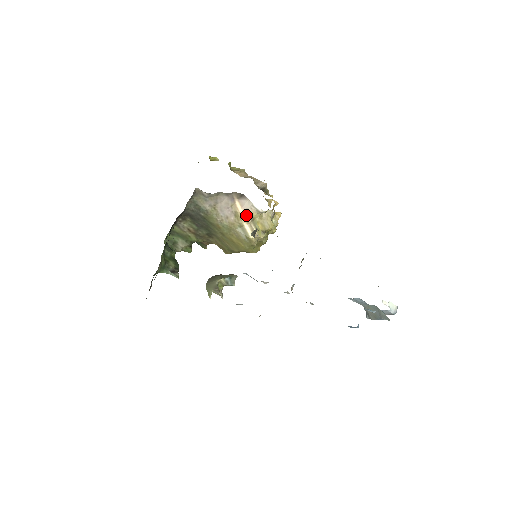
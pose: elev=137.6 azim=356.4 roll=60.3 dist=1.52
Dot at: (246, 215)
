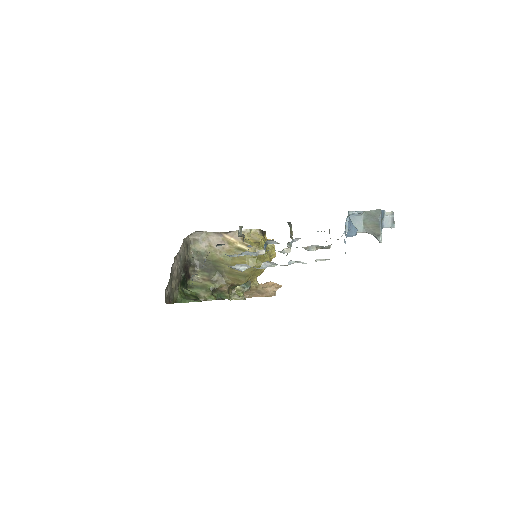
Dot at: (236, 239)
